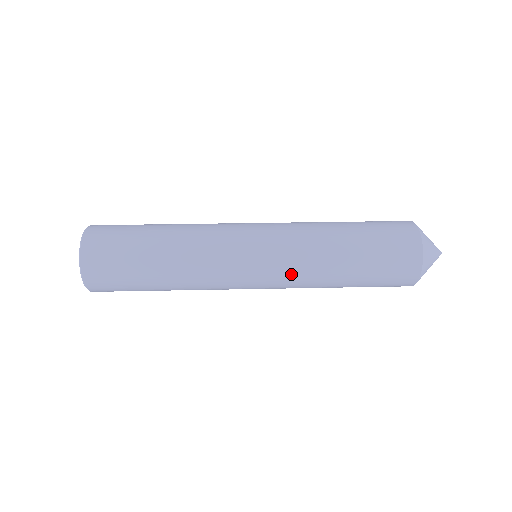
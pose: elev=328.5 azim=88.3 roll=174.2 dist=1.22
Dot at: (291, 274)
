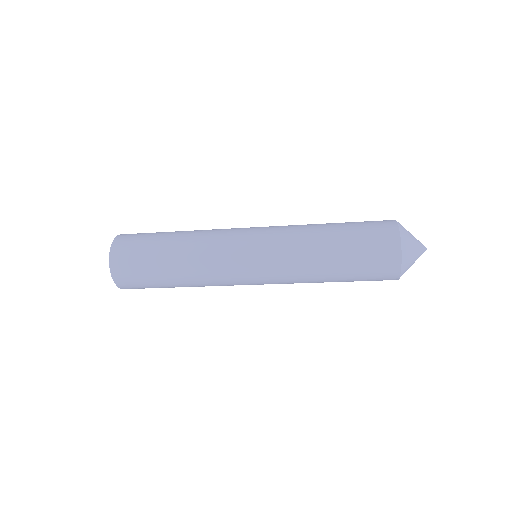
Dot at: (282, 272)
